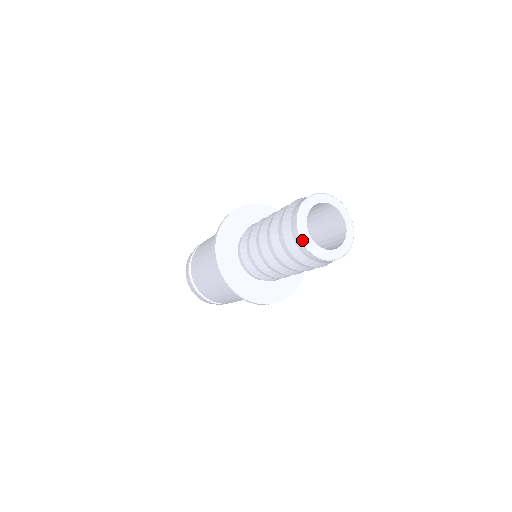
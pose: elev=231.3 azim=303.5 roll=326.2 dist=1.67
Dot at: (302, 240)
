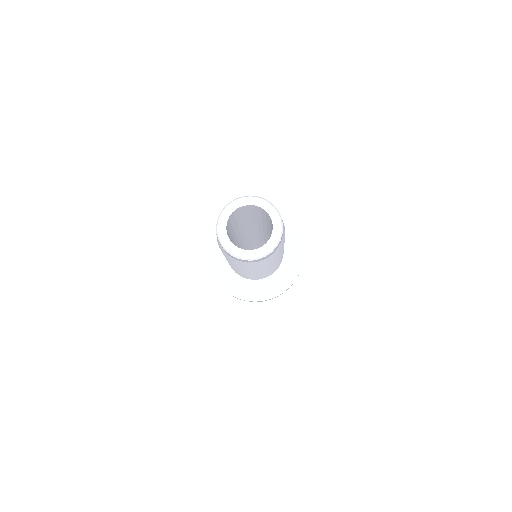
Dot at: (229, 253)
